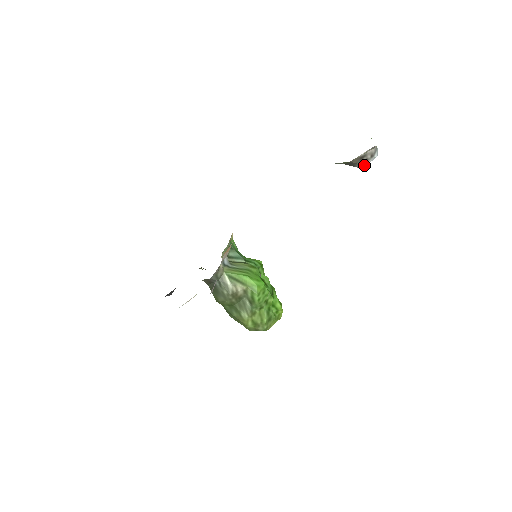
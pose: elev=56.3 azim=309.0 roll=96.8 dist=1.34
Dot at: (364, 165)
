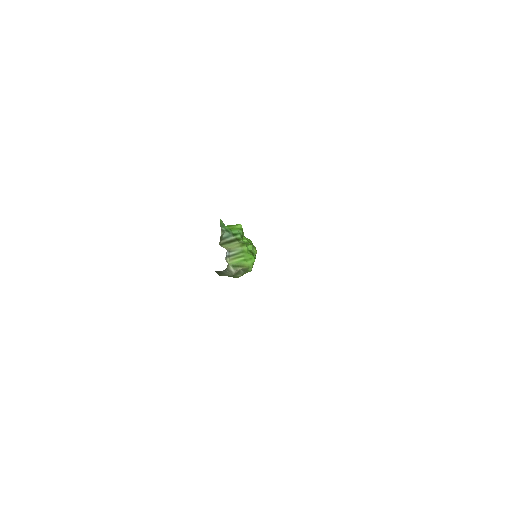
Dot at: occluded
